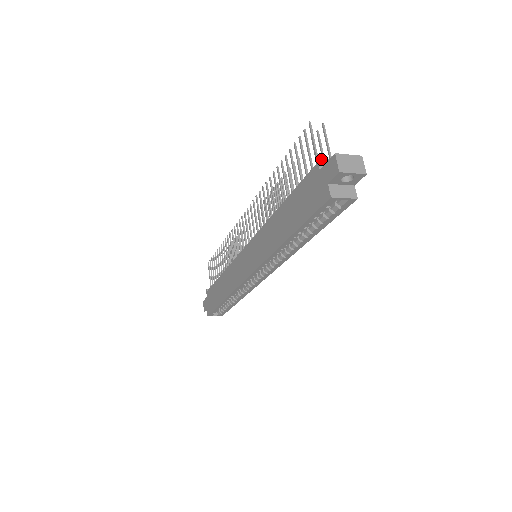
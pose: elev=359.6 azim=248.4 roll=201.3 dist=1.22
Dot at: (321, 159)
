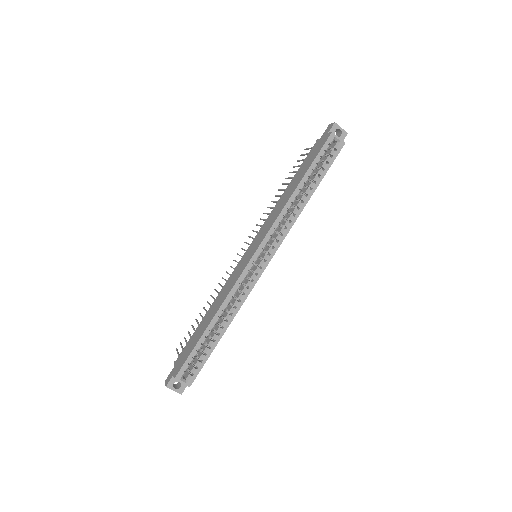
Dot at: occluded
